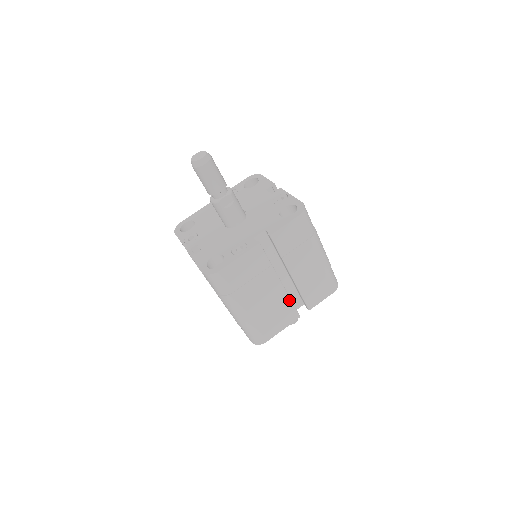
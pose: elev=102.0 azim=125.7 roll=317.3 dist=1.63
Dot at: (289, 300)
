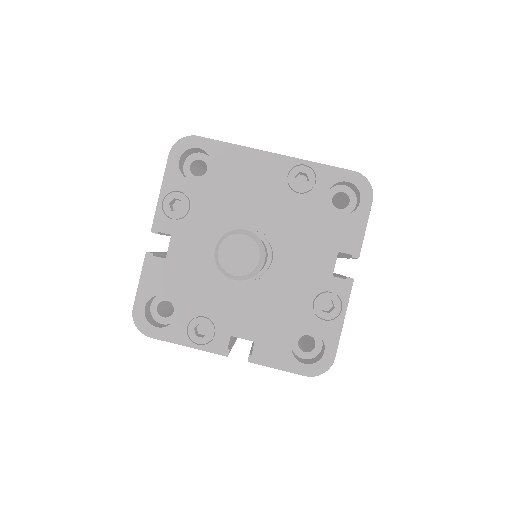
Dot at: occluded
